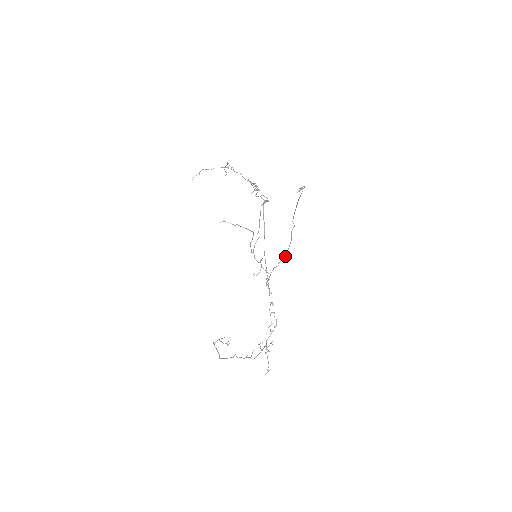
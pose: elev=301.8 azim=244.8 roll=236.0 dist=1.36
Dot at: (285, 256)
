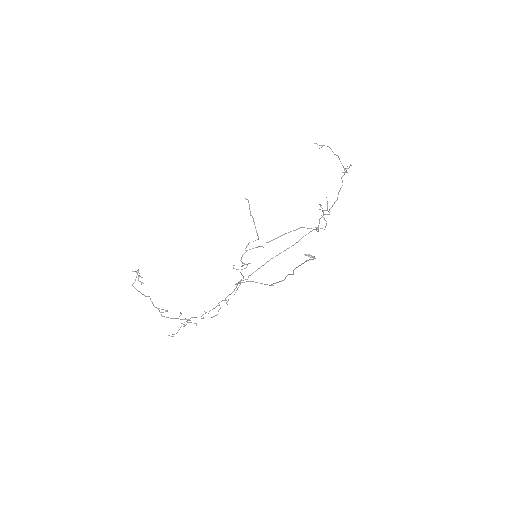
Dot at: occluded
